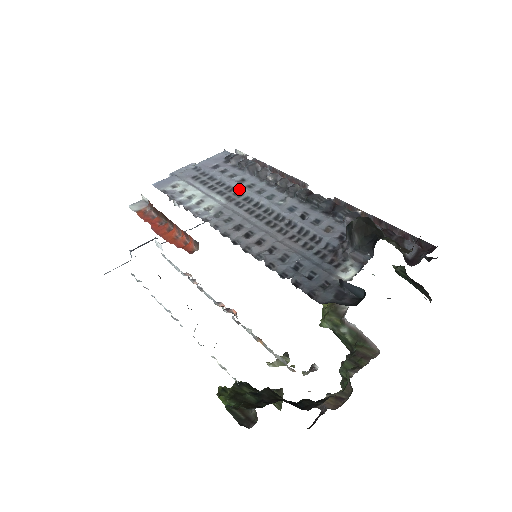
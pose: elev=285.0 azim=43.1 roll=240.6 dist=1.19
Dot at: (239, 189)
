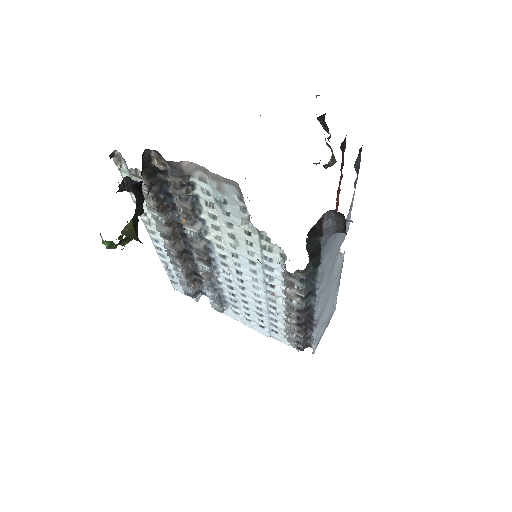
Dot at: occluded
